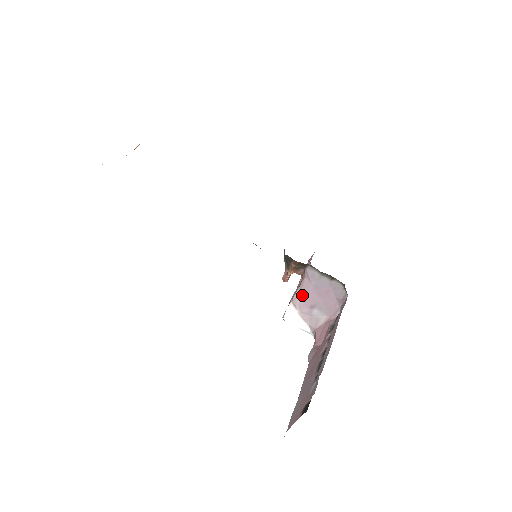
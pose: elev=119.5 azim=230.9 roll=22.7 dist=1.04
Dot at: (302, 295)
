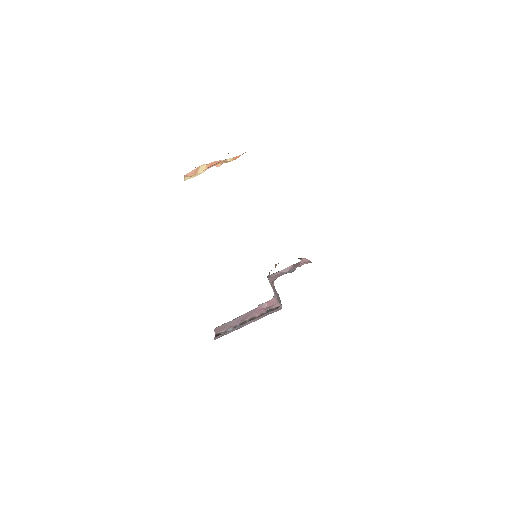
Dot at: (272, 284)
